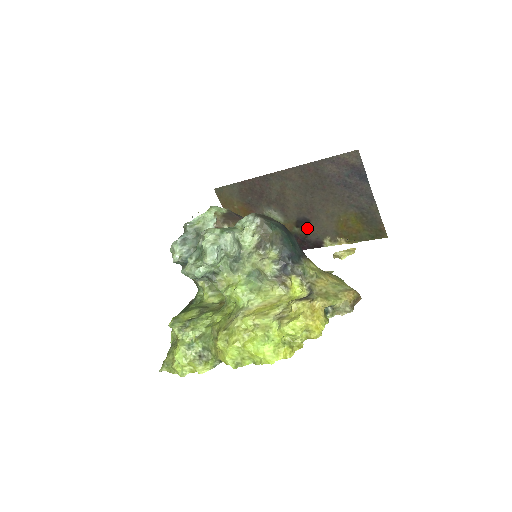
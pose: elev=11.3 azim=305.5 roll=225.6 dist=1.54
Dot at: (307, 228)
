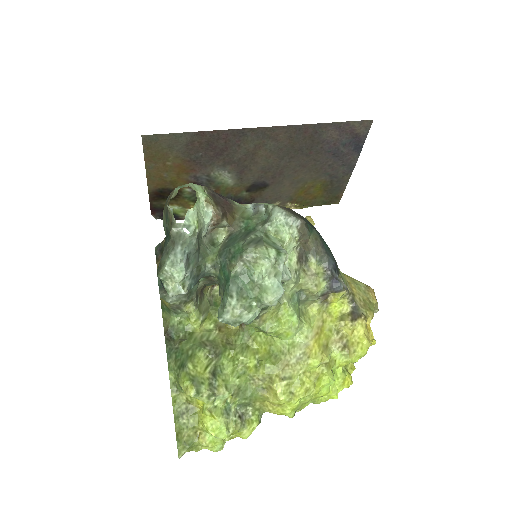
Dot at: (259, 193)
